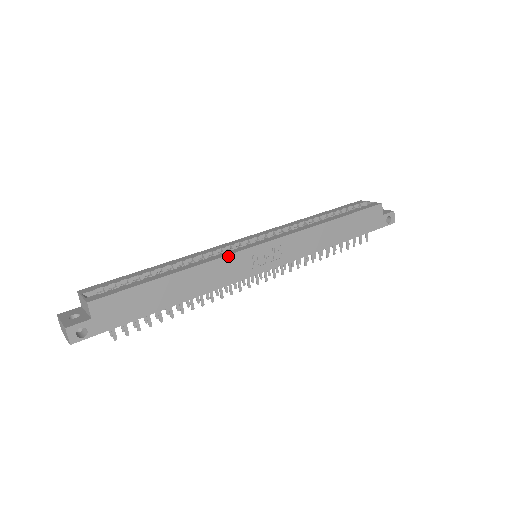
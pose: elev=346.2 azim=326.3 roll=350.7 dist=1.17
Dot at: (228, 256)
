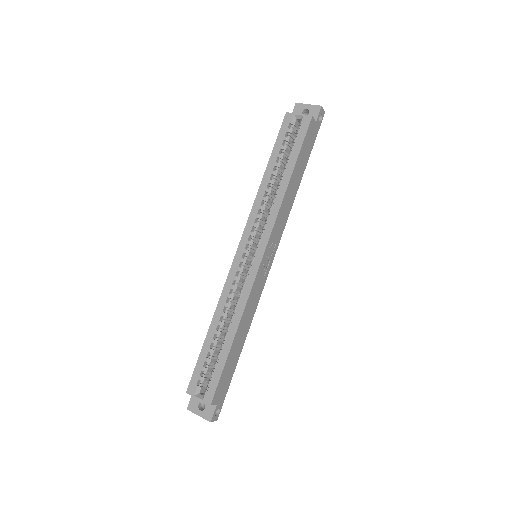
Dot at: (251, 291)
